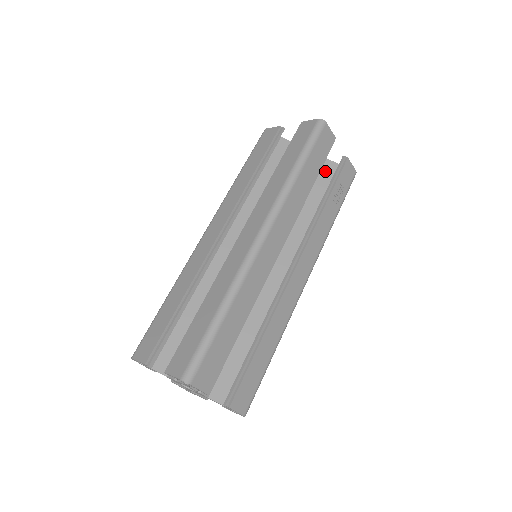
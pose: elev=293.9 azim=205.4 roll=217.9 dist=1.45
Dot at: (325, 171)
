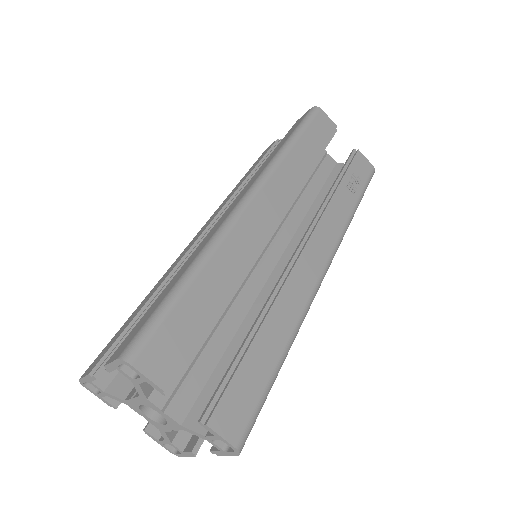
Dot at: (336, 172)
